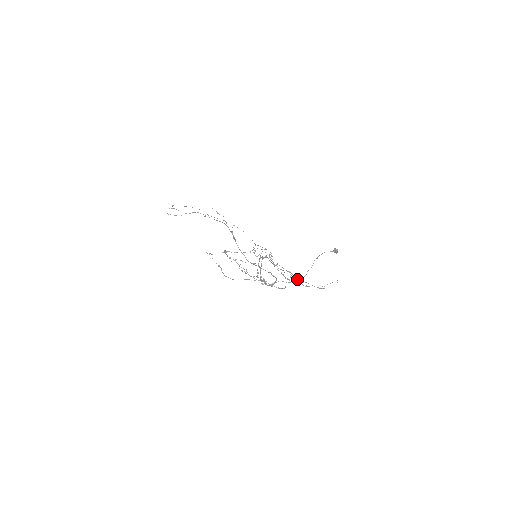
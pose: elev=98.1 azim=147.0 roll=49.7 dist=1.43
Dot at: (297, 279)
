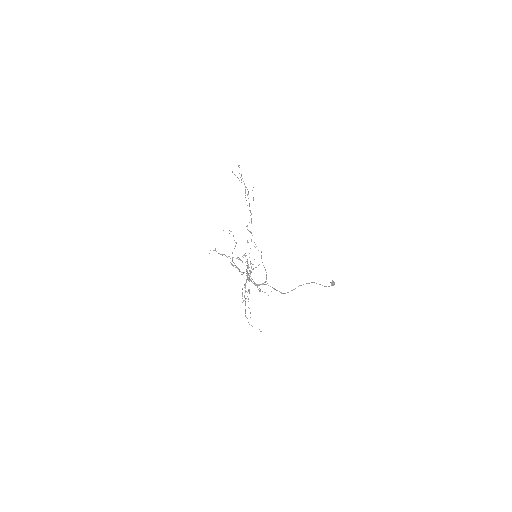
Dot at: occluded
